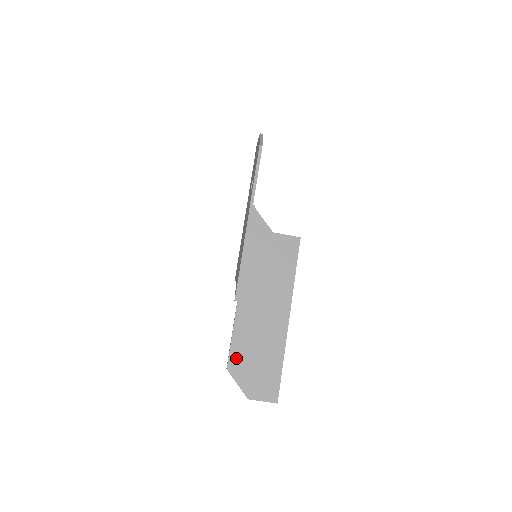
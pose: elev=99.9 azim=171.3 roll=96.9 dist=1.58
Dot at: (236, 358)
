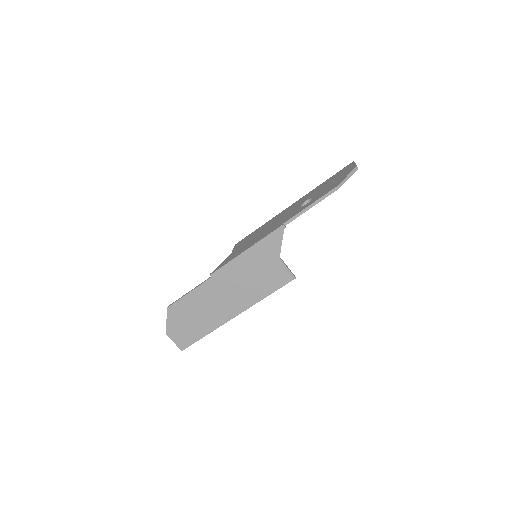
Dot at: (179, 307)
